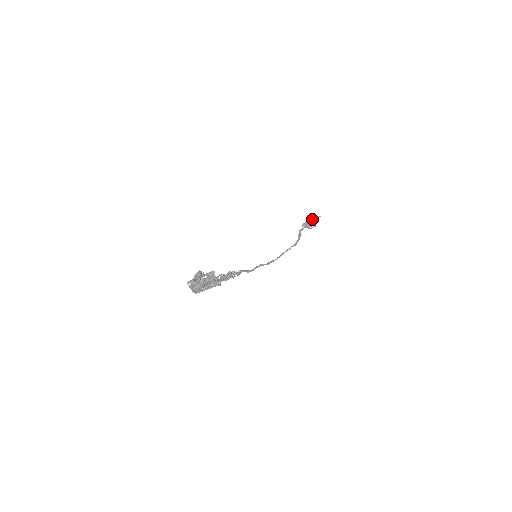
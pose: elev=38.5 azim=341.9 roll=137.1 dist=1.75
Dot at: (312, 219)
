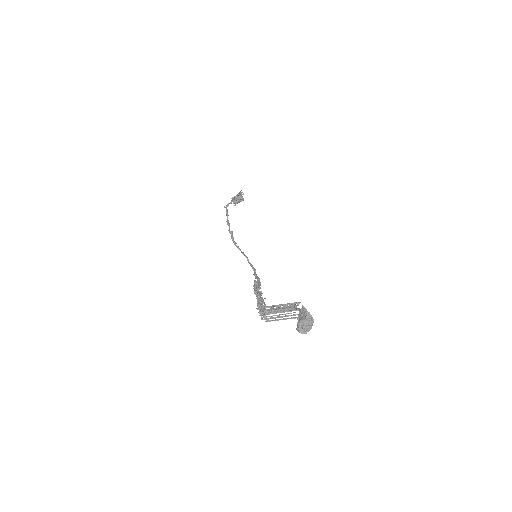
Dot at: (242, 196)
